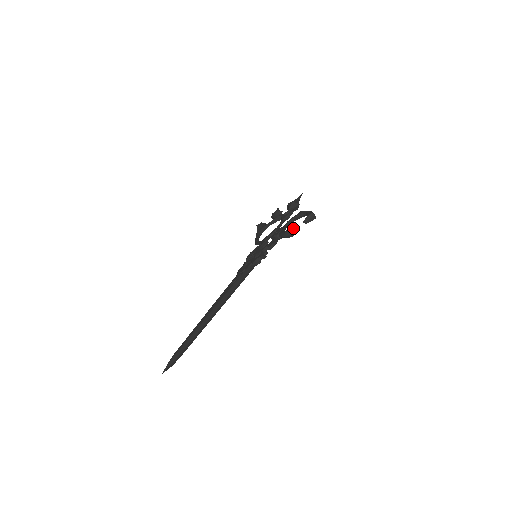
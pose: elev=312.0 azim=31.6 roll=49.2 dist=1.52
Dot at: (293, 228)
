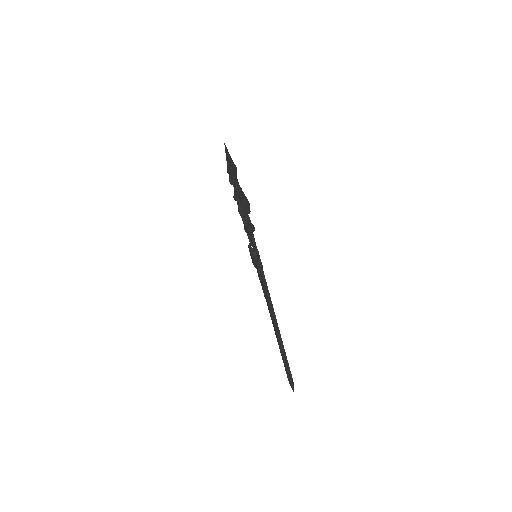
Dot at: (247, 227)
